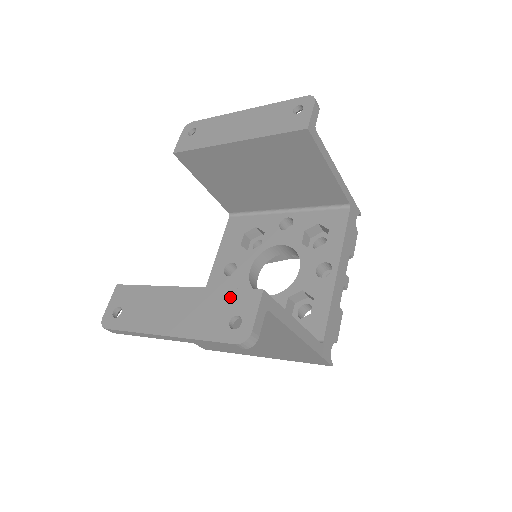
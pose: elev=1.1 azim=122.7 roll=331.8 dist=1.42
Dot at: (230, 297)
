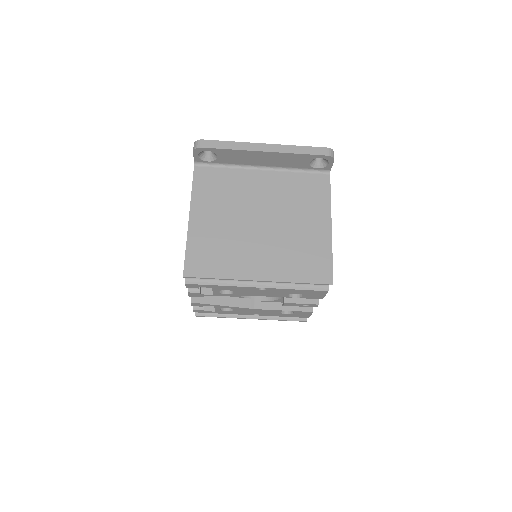
Dot at: occluded
